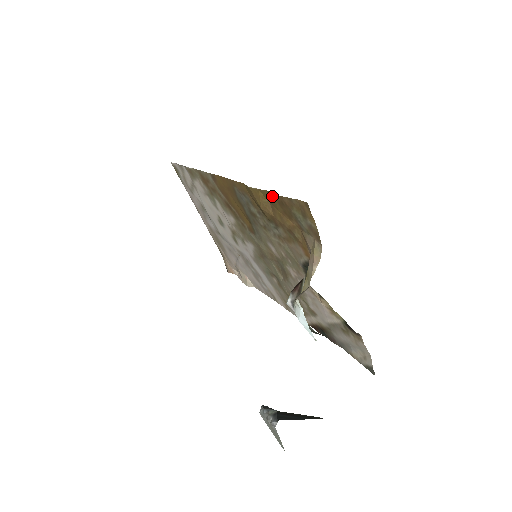
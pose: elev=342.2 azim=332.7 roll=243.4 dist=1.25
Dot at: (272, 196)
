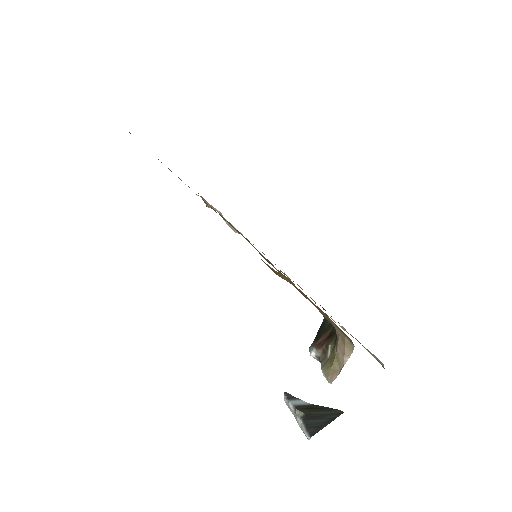
Dot at: occluded
